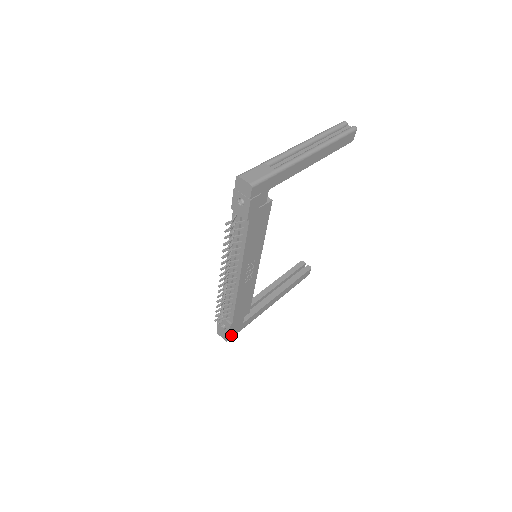
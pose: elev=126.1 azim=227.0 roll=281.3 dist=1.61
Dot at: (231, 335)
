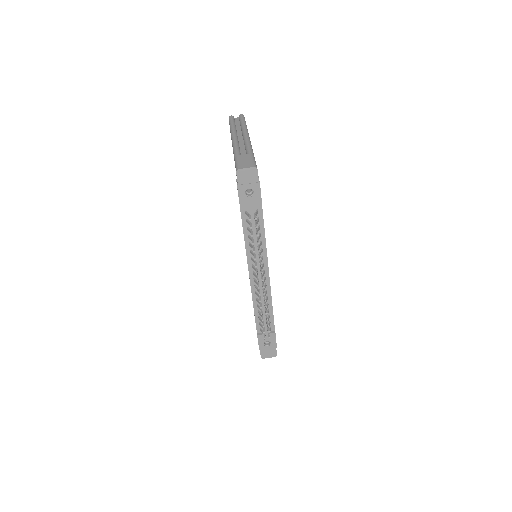
Dot at: occluded
